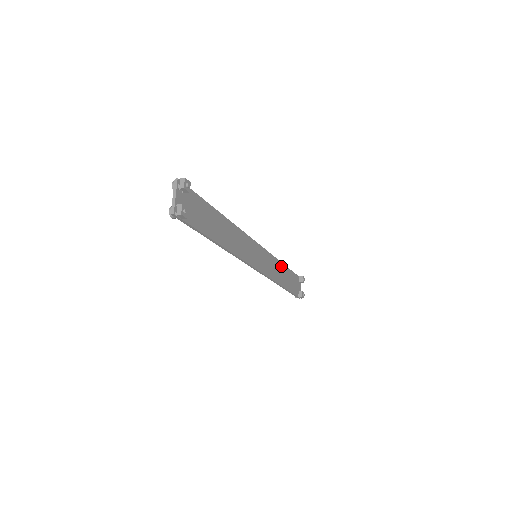
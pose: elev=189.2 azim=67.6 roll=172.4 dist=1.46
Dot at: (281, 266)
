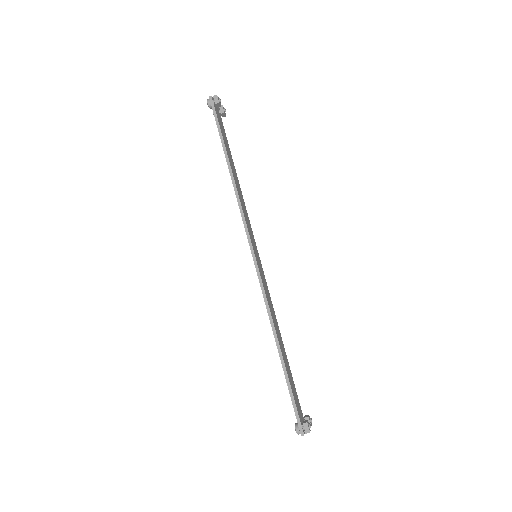
Dot at: (280, 338)
